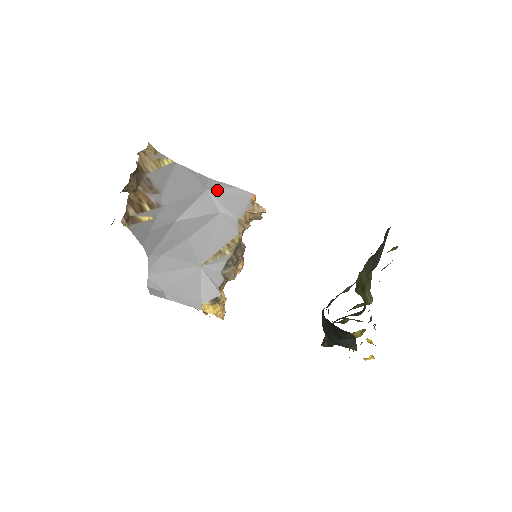
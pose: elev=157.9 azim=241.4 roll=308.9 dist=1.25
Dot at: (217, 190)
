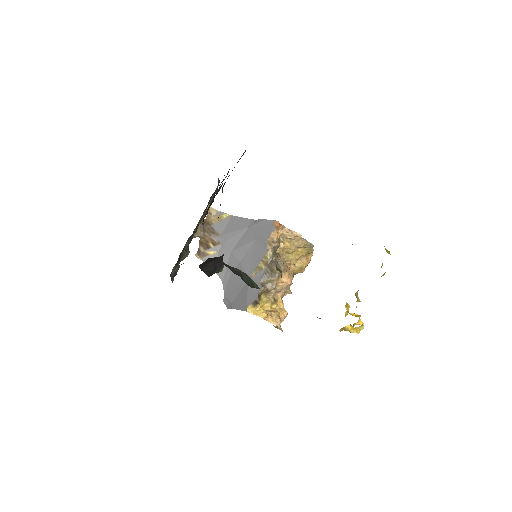
Dot at: (254, 225)
